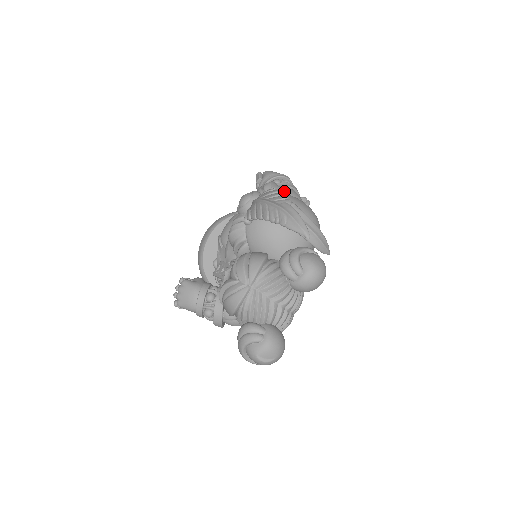
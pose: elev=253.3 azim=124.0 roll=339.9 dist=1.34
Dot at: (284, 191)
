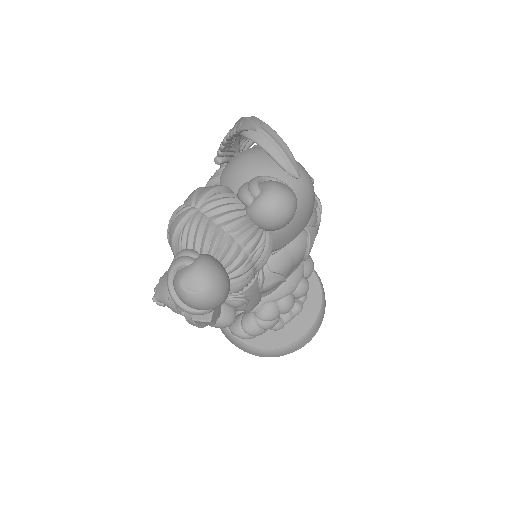
Dot at: occluded
